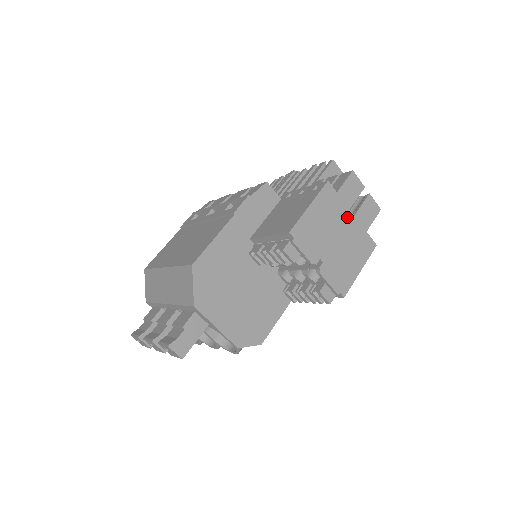
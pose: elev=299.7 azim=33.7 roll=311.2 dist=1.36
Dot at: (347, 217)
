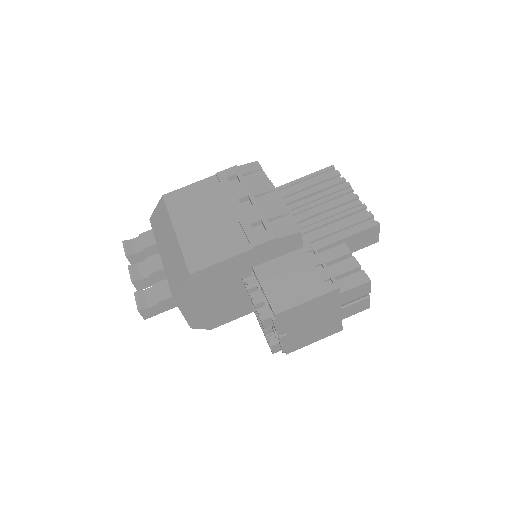
Dot at: (334, 311)
